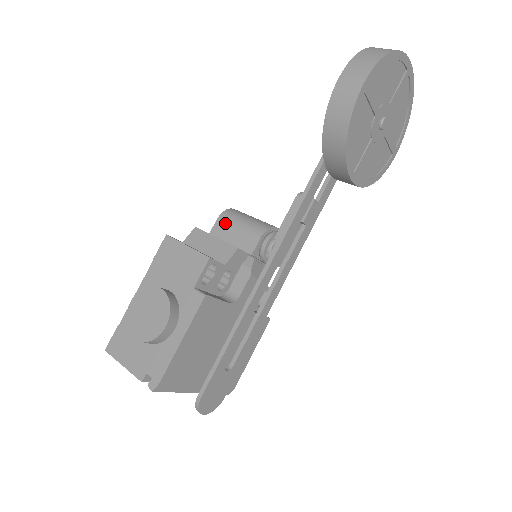
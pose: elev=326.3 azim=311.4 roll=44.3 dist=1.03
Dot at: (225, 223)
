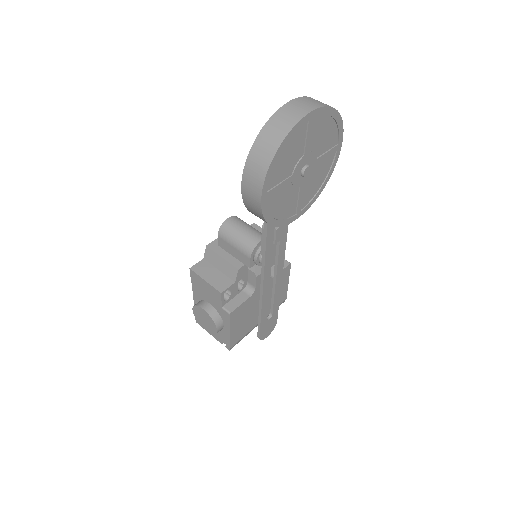
Dot at: (224, 241)
